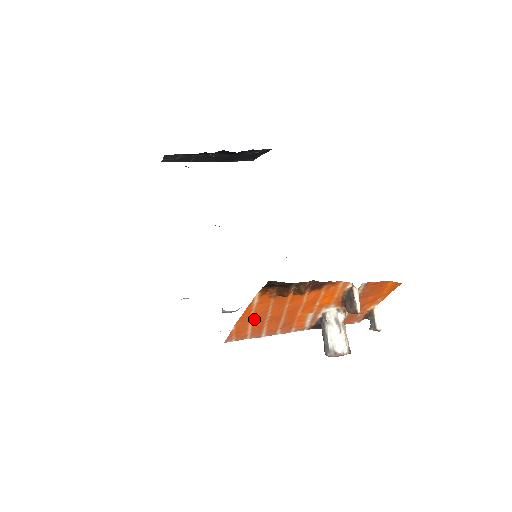
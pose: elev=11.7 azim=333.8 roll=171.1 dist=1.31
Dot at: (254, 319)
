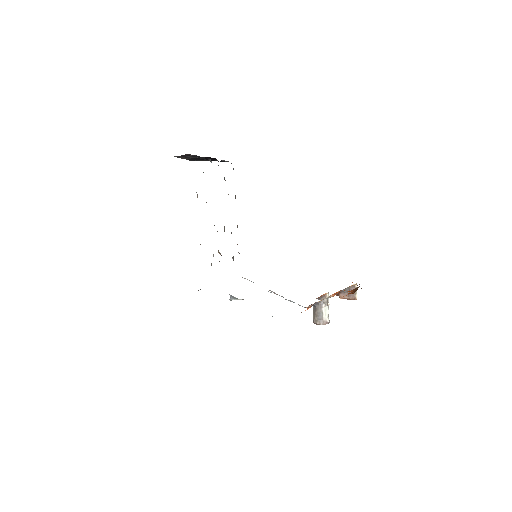
Dot at: occluded
